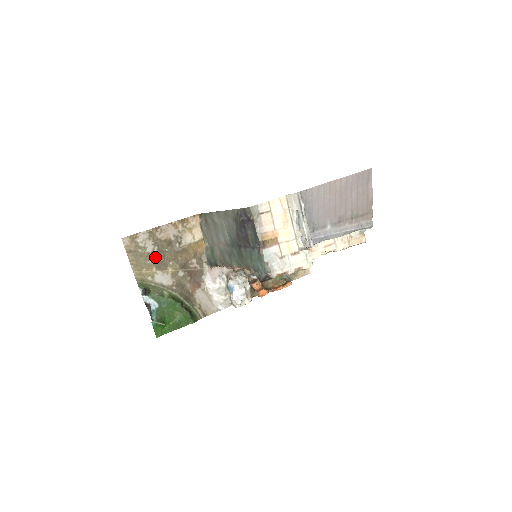
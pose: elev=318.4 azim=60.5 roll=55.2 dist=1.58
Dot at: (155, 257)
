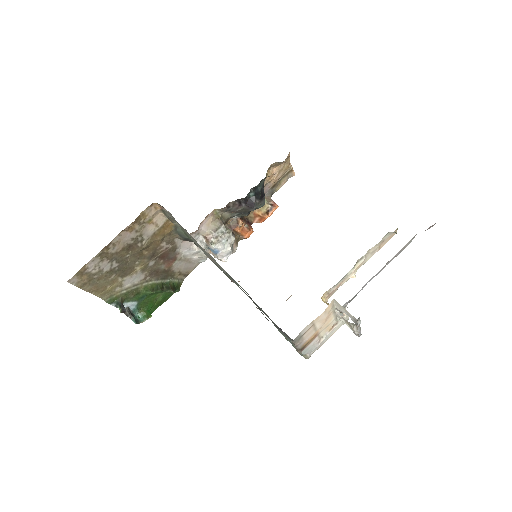
Dot at: (116, 270)
